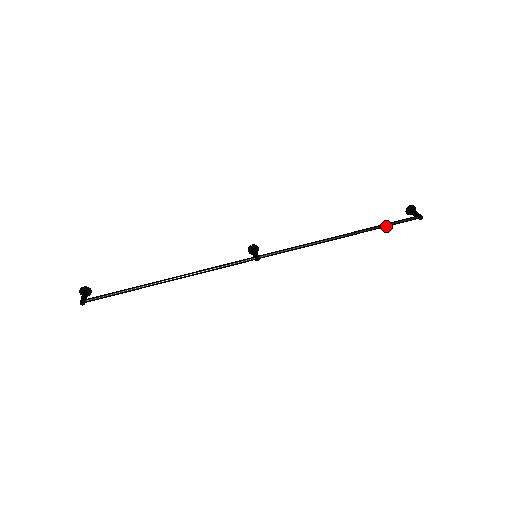
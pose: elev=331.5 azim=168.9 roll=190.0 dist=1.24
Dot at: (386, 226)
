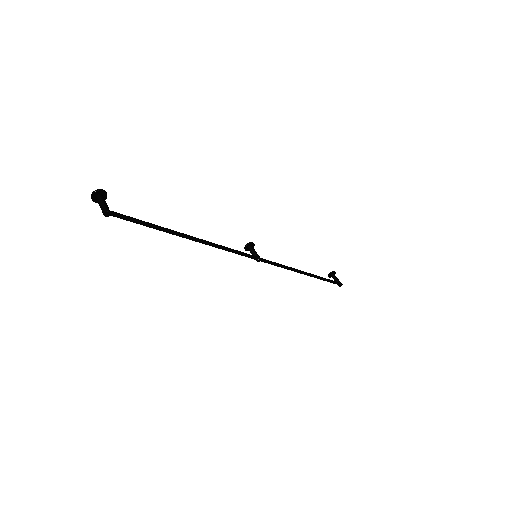
Dot at: (326, 280)
